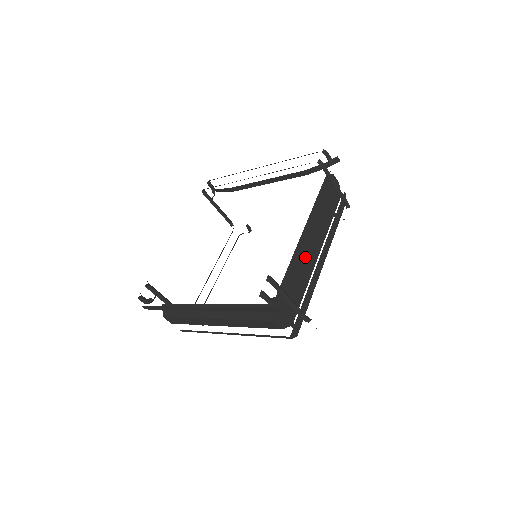
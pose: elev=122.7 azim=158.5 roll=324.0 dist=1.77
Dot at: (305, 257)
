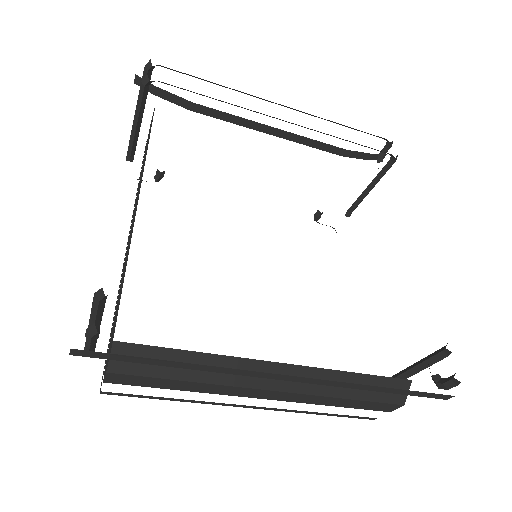
Dot at: occluded
